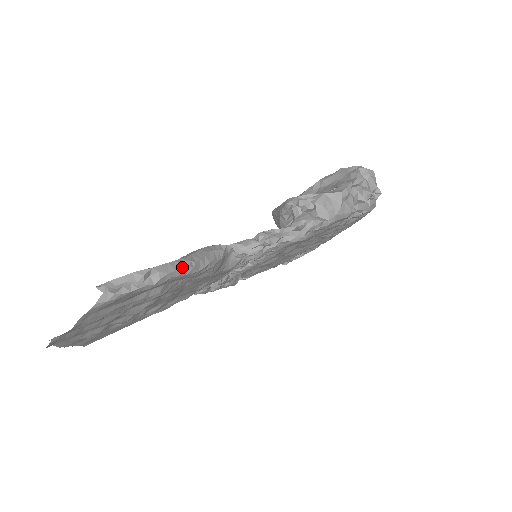
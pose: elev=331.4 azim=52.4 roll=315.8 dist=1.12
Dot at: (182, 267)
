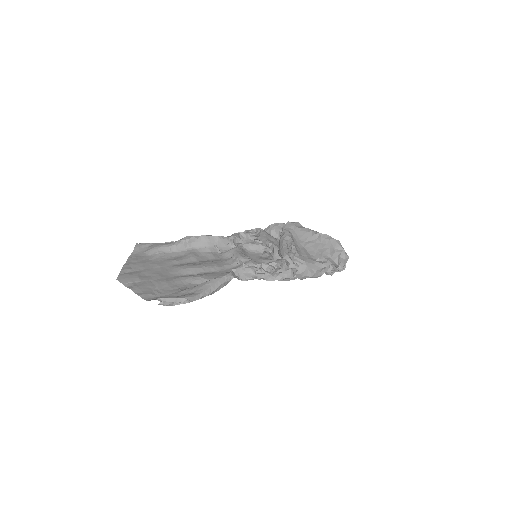
Dot at: (203, 296)
